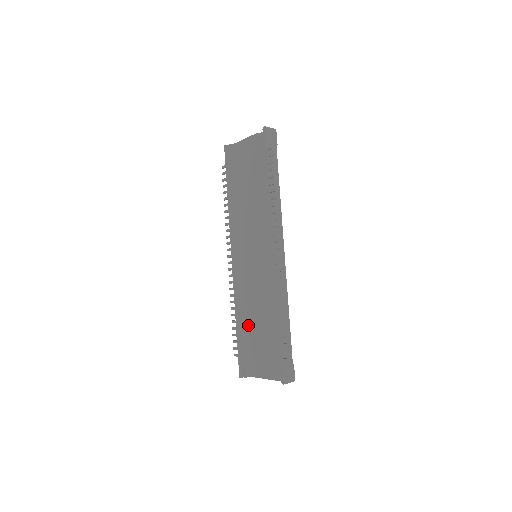
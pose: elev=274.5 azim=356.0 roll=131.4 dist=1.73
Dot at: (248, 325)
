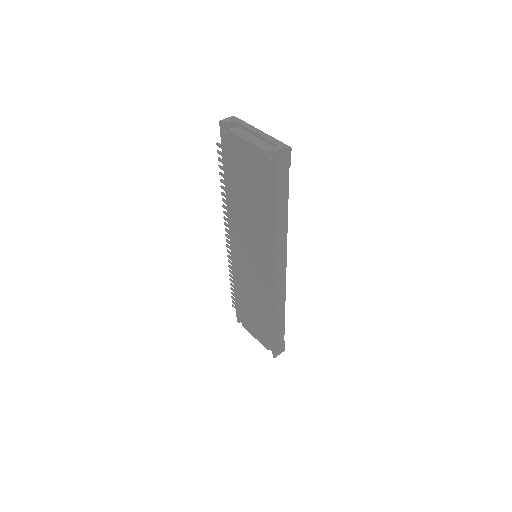
Dot at: (245, 301)
